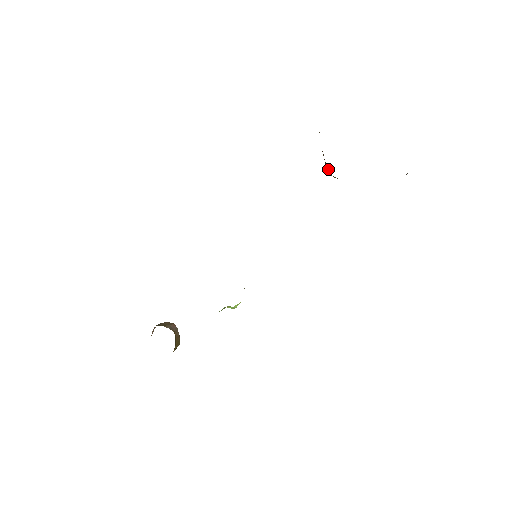
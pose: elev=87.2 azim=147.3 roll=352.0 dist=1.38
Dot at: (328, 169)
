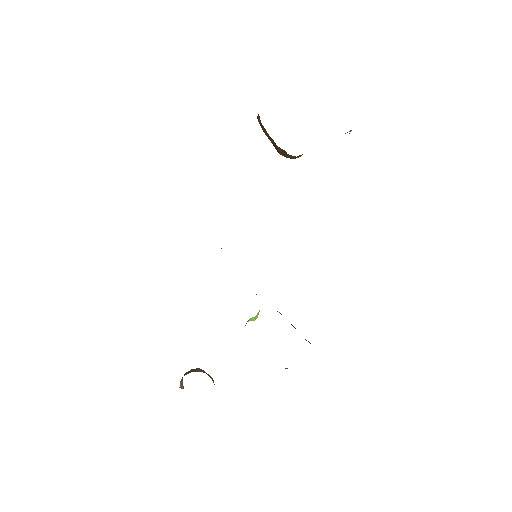
Dot at: (284, 152)
